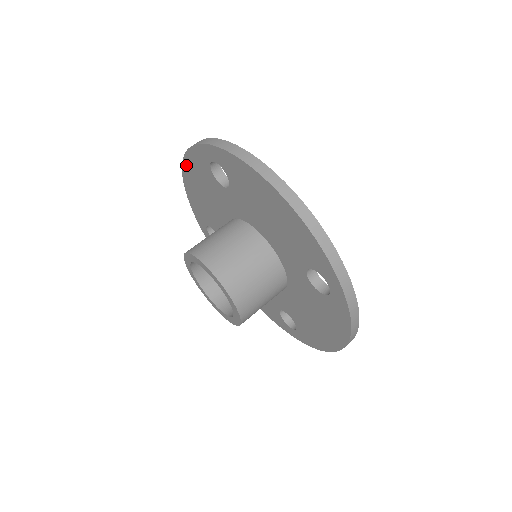
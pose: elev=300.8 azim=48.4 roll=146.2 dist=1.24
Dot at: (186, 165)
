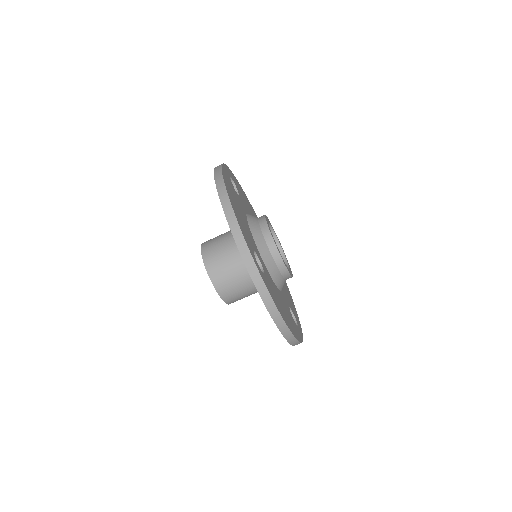
Dot at: occluded
